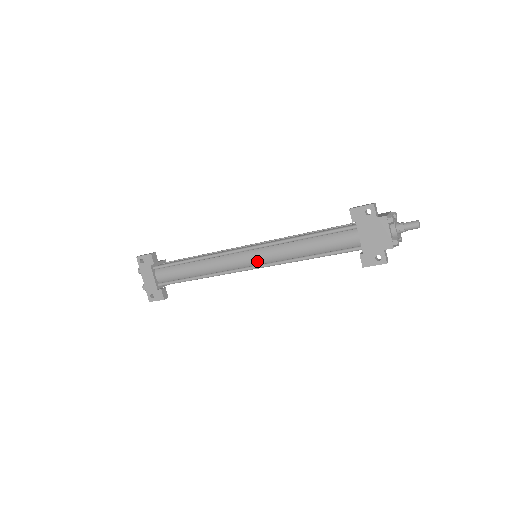
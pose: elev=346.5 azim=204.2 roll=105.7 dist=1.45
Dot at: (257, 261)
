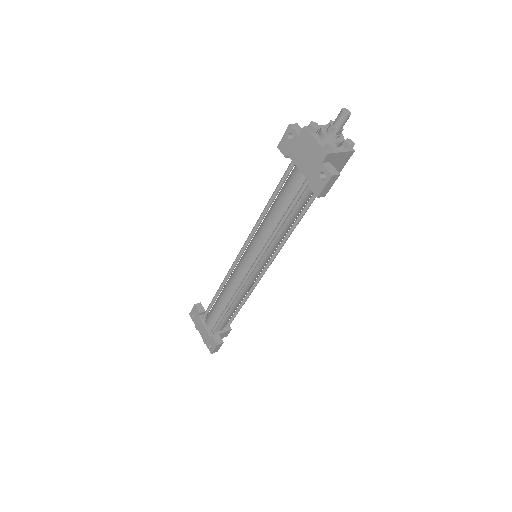
Dot at: (252, 259)
